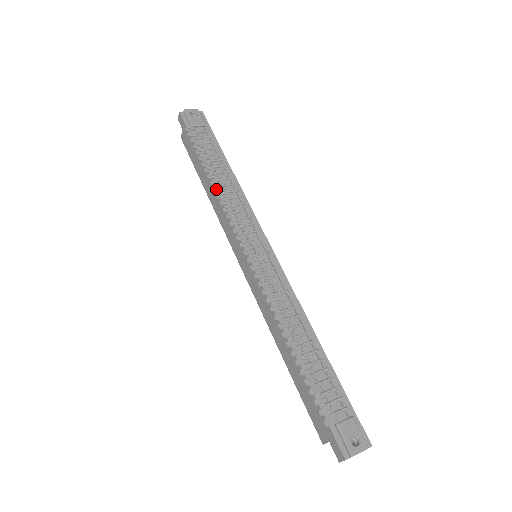
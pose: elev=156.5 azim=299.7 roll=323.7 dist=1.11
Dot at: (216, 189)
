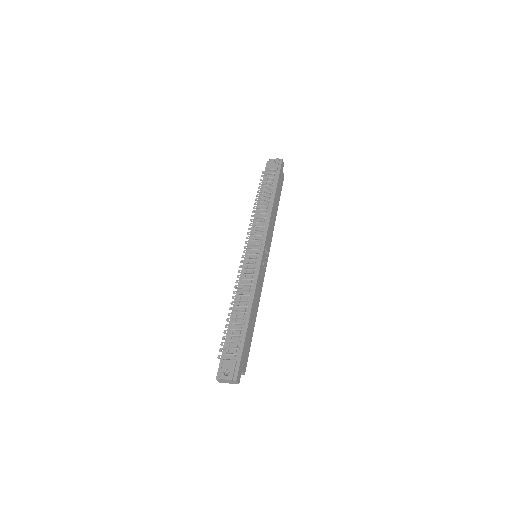
Dot at: (254, 211)
